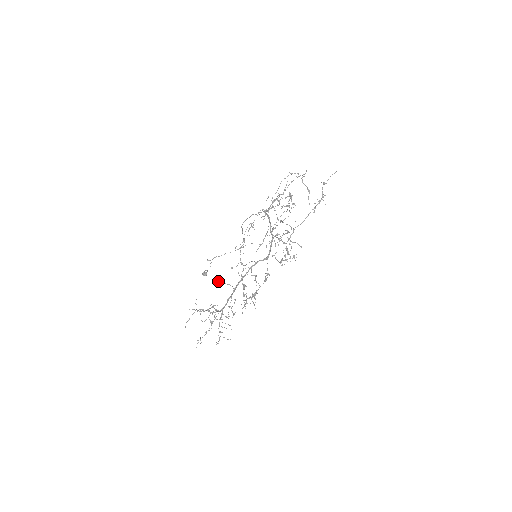
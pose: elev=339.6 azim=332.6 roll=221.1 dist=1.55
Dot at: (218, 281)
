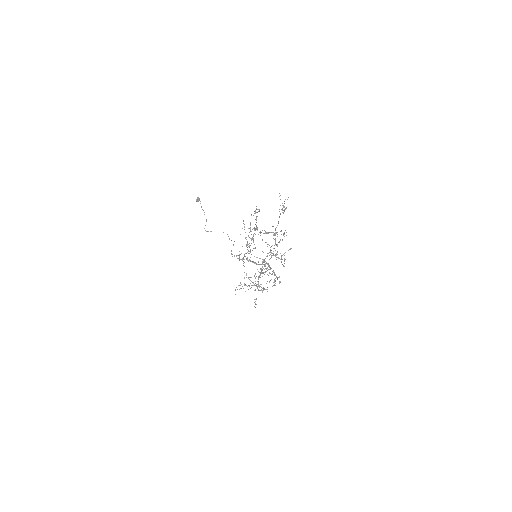
Dot at: occluded
